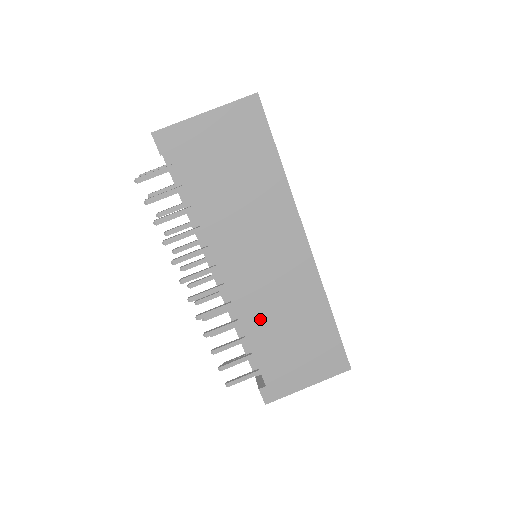
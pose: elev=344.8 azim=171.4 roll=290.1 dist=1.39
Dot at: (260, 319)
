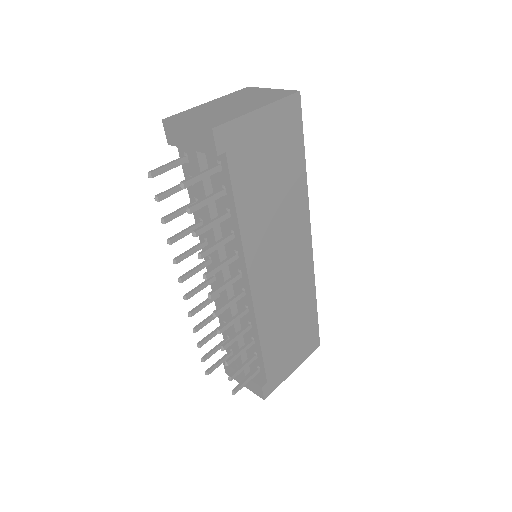
Dot at: (271, 319)
